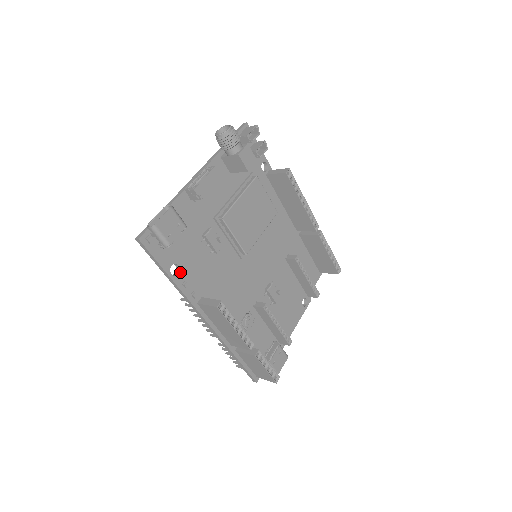
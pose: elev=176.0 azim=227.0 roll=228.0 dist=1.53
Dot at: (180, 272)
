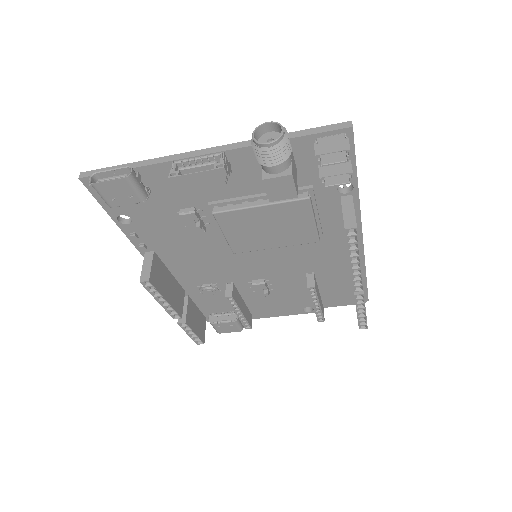
Dot at: (132, 224)
